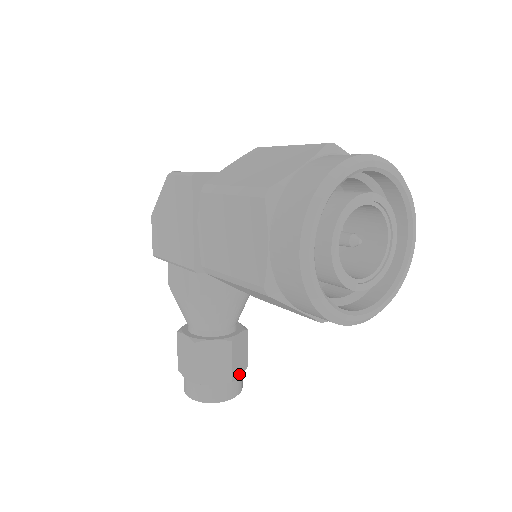
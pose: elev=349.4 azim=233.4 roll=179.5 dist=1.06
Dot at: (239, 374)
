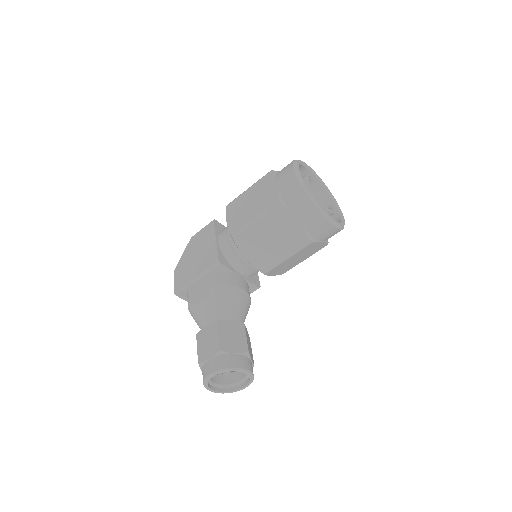
Dot at: (251, 358)
